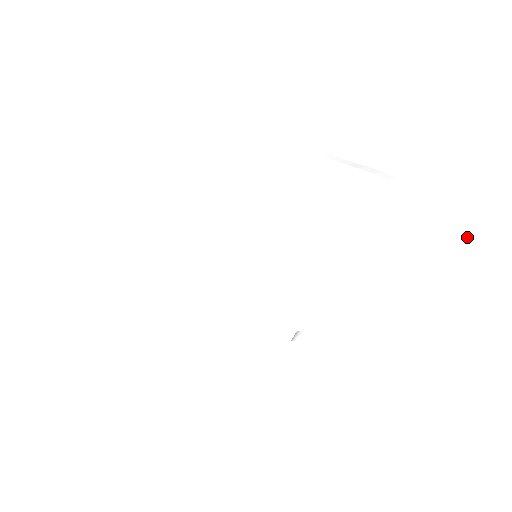
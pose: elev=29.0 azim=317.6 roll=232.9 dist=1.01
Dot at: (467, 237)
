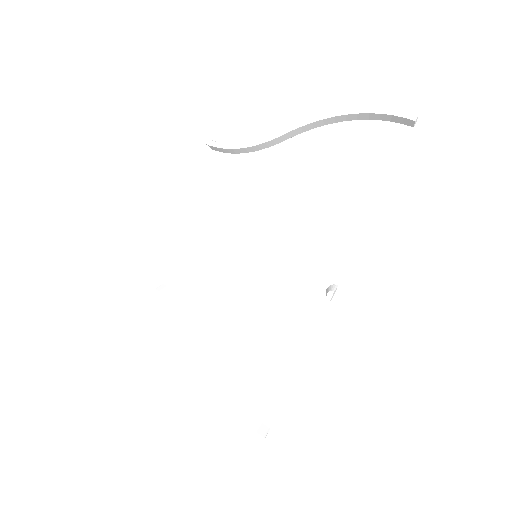
Dot at: (378, 108)
